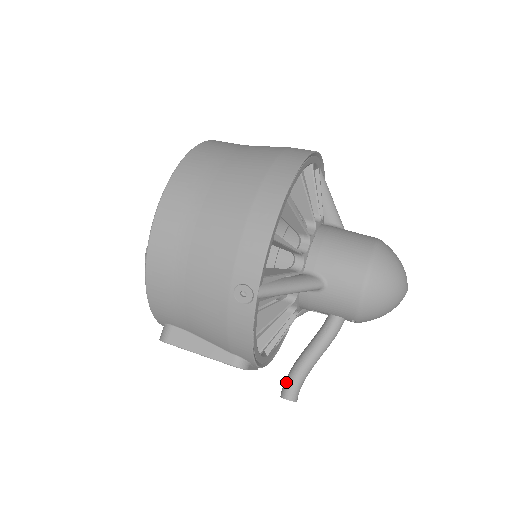
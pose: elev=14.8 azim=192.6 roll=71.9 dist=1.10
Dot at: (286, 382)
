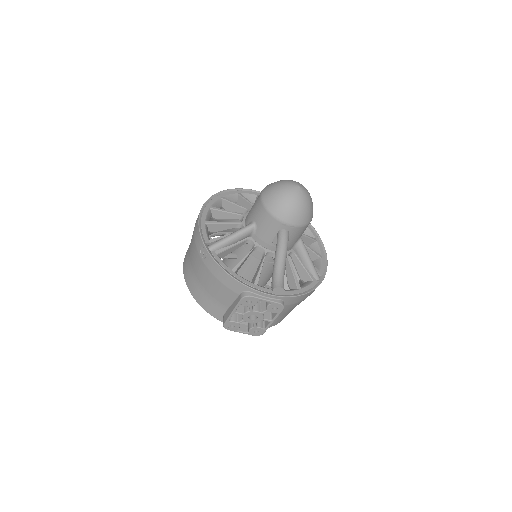
Dot at: (272, 284)
